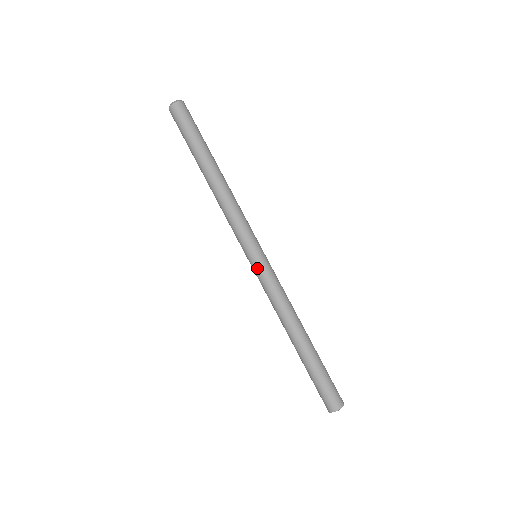
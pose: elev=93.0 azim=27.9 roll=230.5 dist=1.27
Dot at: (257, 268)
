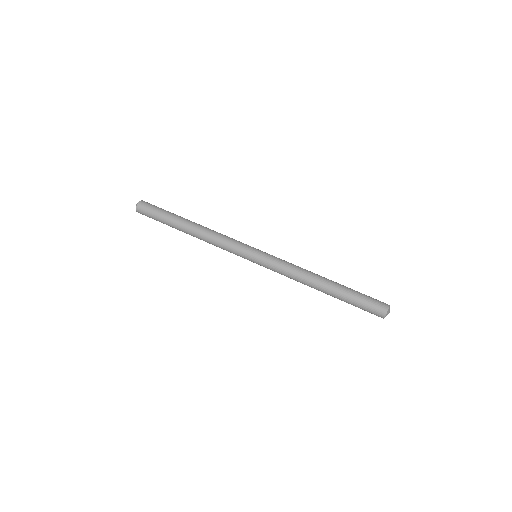
Dot at: (265, 255)
